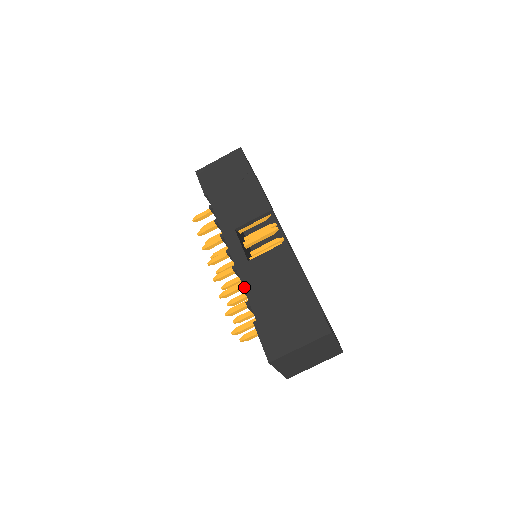
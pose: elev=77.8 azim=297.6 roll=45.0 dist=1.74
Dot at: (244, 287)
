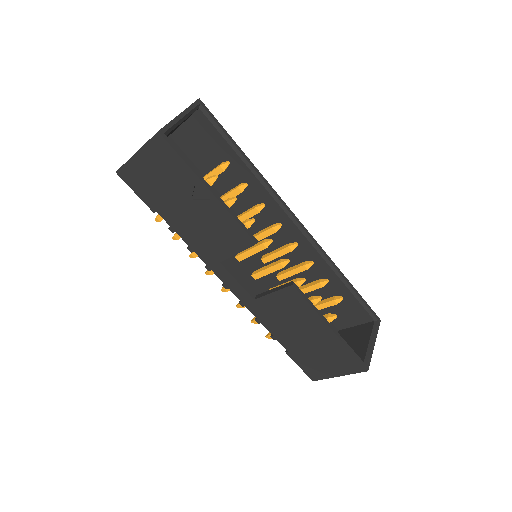
Dot at: (262, 324)
